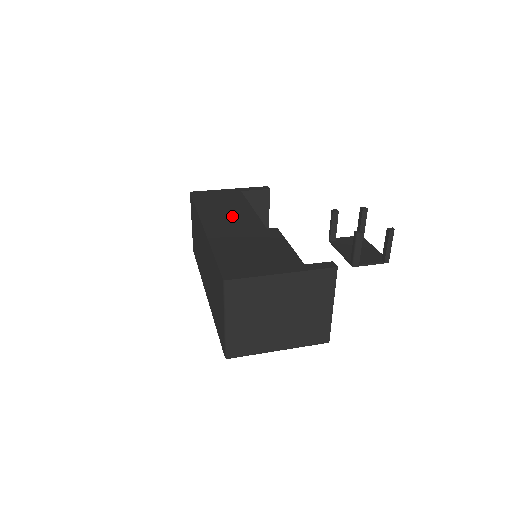
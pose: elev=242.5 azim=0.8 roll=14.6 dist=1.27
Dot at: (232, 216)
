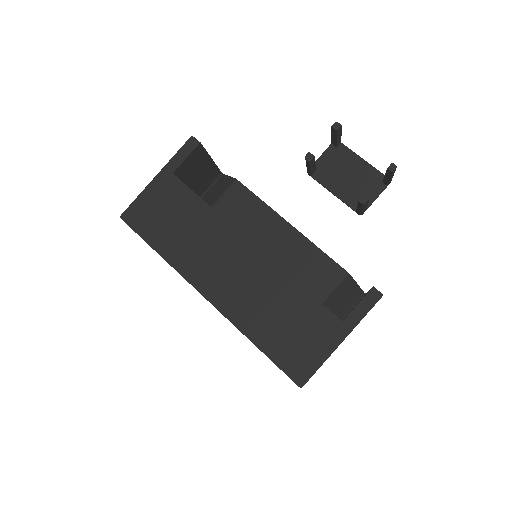
Dot at: (213, 251)
